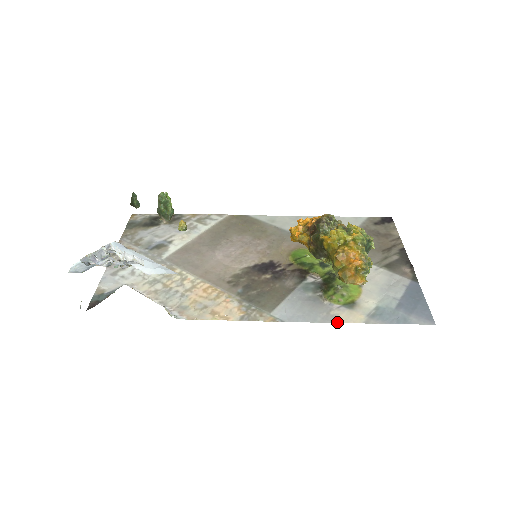
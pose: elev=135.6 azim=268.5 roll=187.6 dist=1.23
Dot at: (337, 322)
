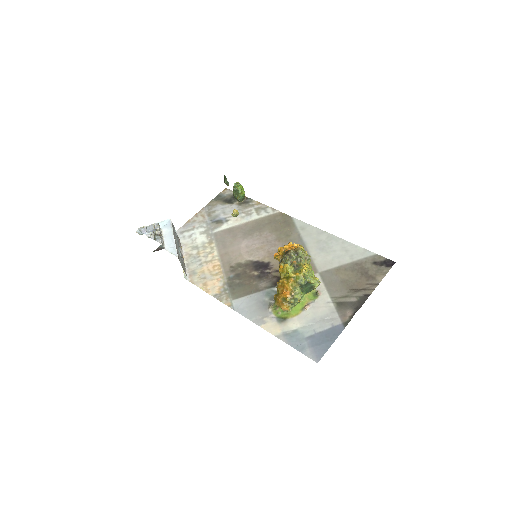
Dot at: (261, 327)
